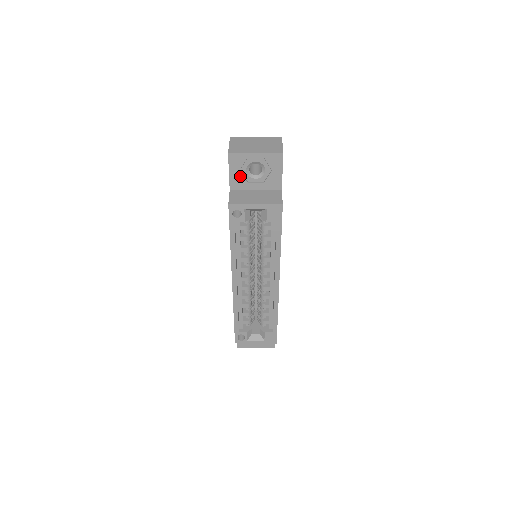
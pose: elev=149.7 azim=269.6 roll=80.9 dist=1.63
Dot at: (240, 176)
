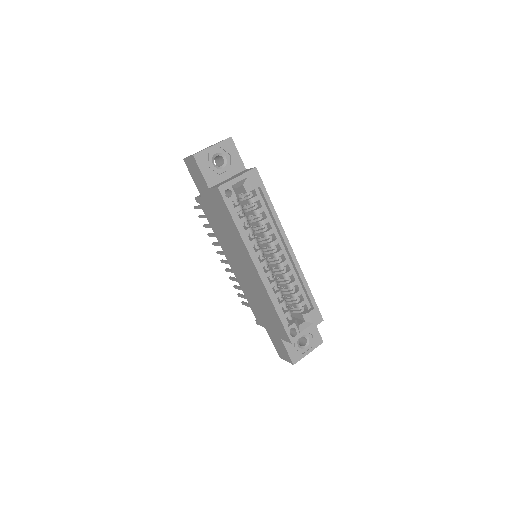
Dot at: (211, 172)
